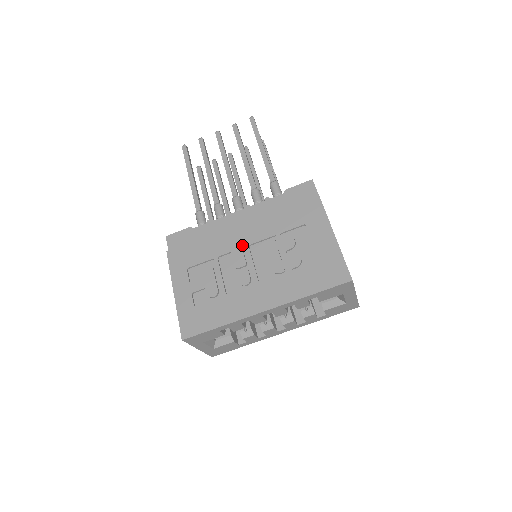
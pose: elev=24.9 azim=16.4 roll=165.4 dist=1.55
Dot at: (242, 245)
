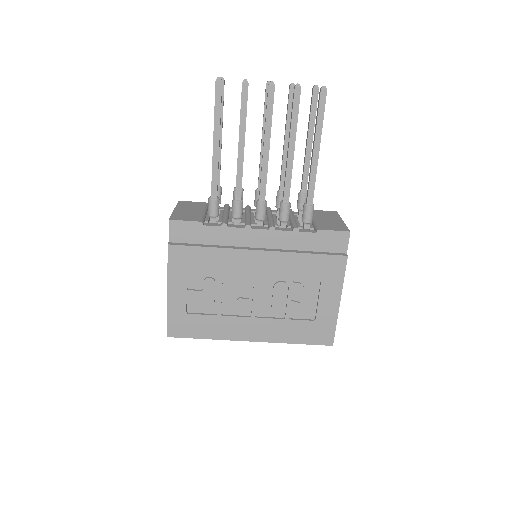
Dot at: (252, 275)
